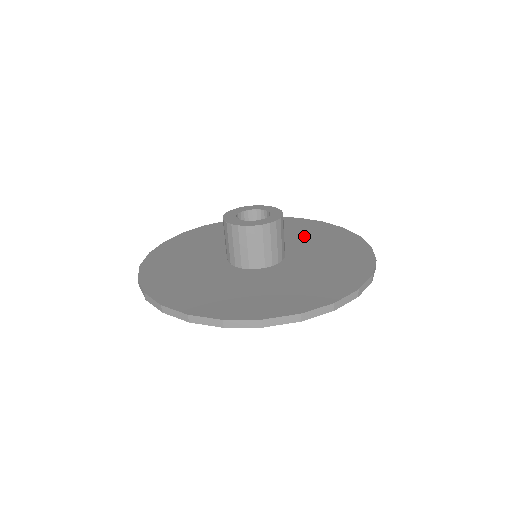
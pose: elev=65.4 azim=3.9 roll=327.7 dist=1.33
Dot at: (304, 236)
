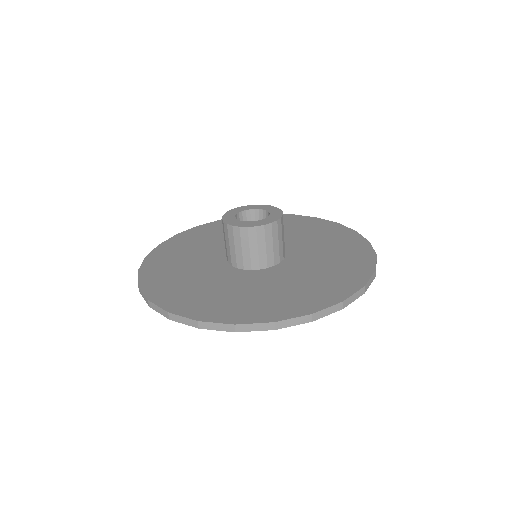
Dot at: occluded
